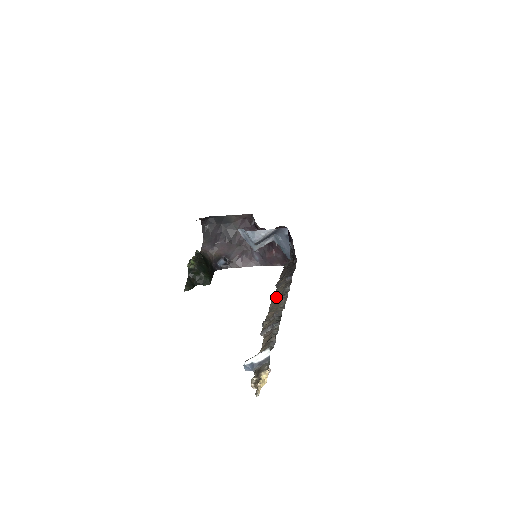
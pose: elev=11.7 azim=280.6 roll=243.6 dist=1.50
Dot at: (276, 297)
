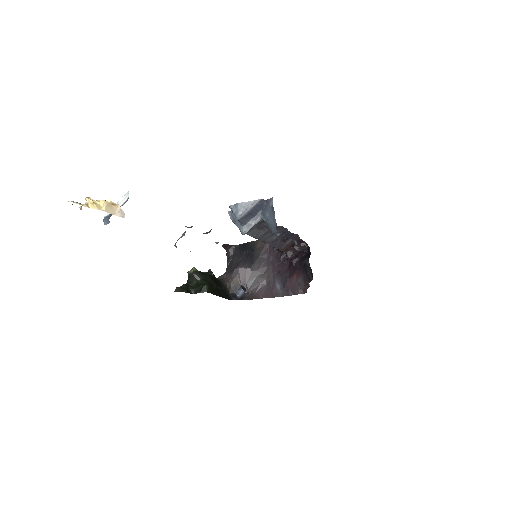
Dot at: occluded
